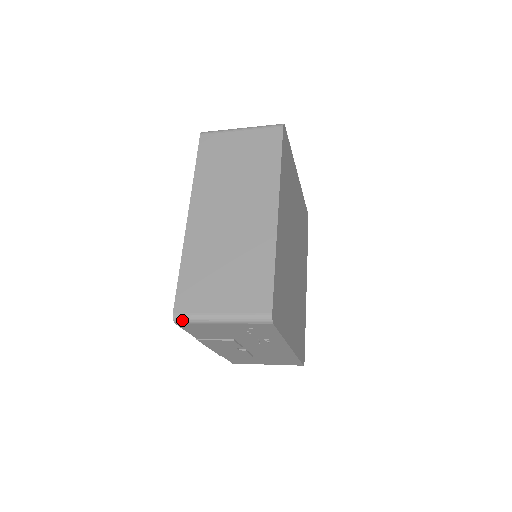
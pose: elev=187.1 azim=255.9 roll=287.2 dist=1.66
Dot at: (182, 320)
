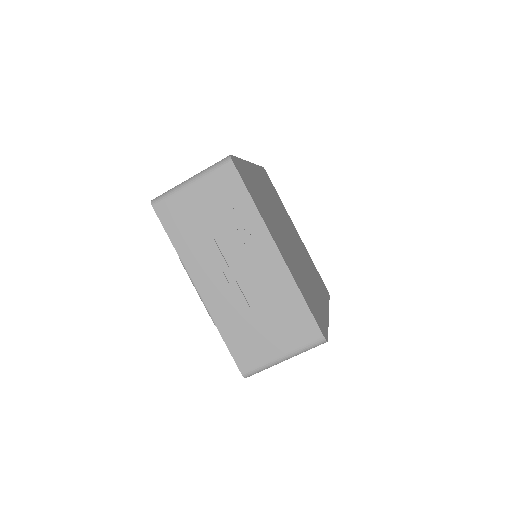
Dot at: (158, 199)
